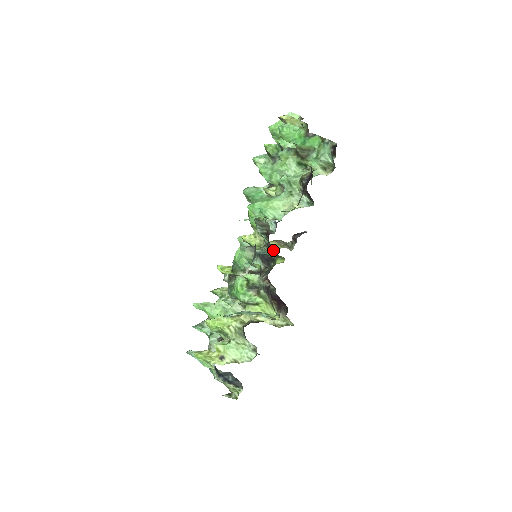
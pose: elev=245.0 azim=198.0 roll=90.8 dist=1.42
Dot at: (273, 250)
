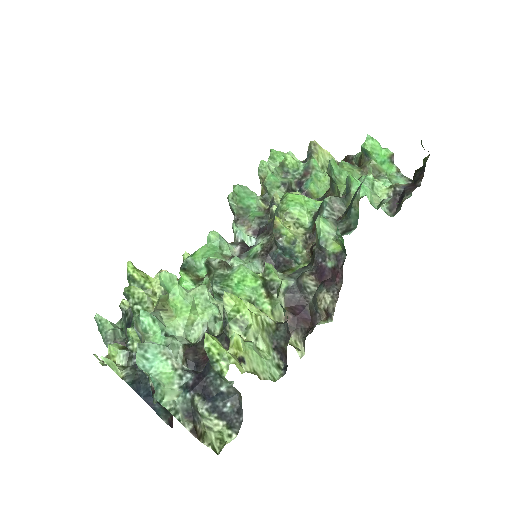
Dot at: occluded
